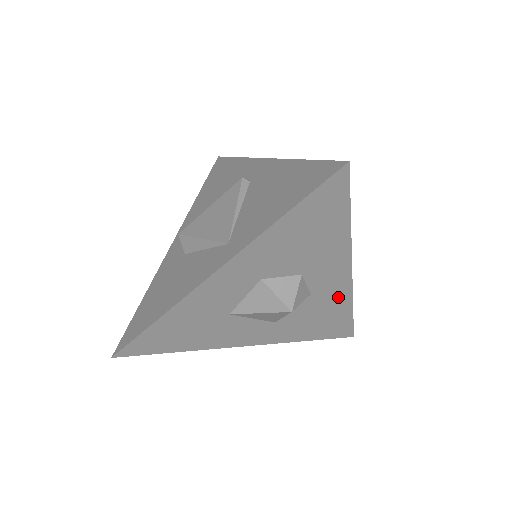
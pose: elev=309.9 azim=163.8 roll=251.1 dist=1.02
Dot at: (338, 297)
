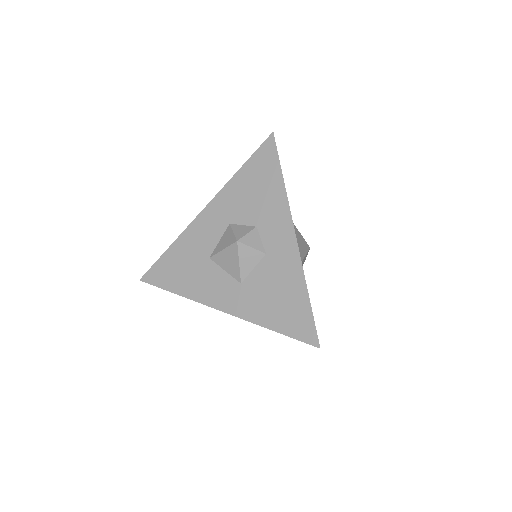
Dot at: (290, 267)
